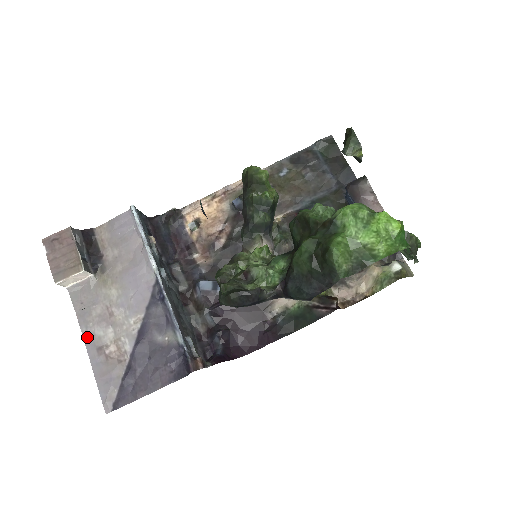
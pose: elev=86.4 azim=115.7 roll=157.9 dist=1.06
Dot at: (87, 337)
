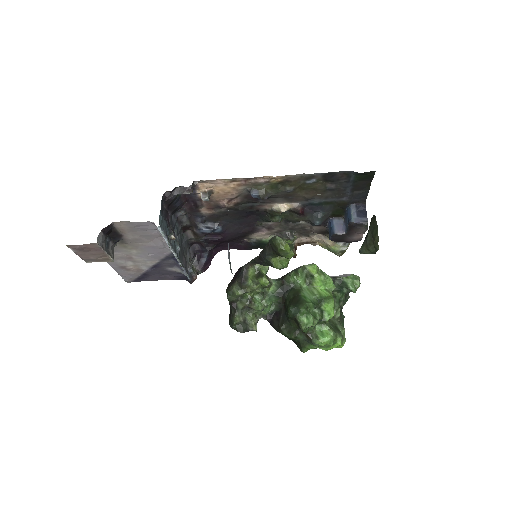
Dot at: (110, 262)
